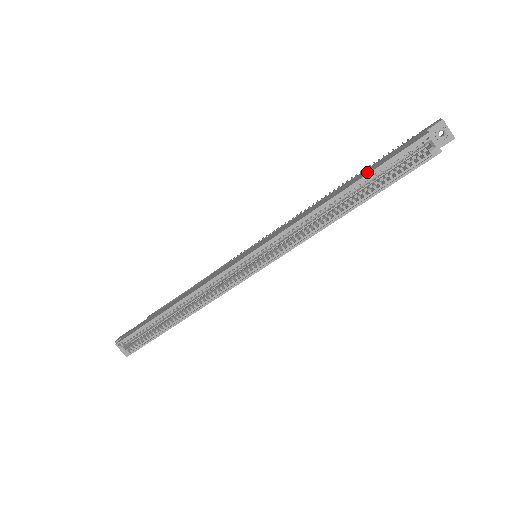
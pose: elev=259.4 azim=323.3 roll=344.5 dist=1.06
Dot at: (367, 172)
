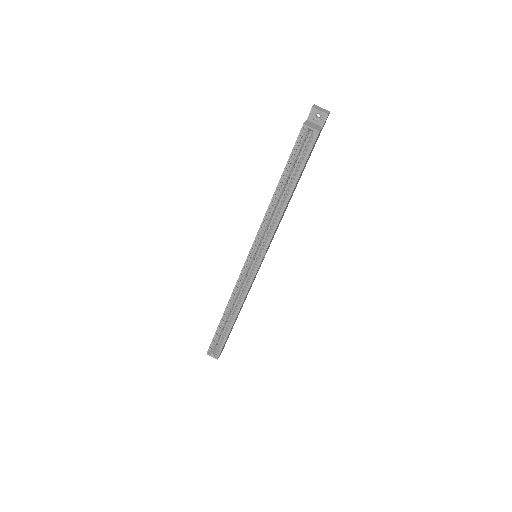
Dot at: (285, 169)
